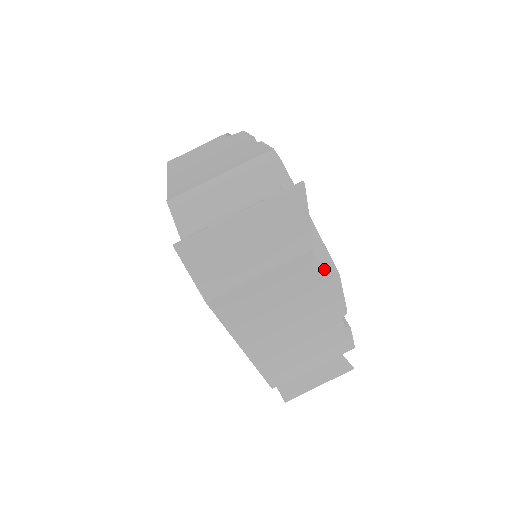
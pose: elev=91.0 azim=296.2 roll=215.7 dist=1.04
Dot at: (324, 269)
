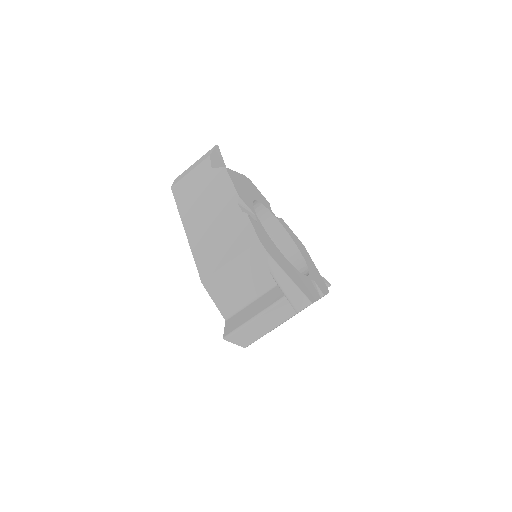
Dot at: (304, 307)
